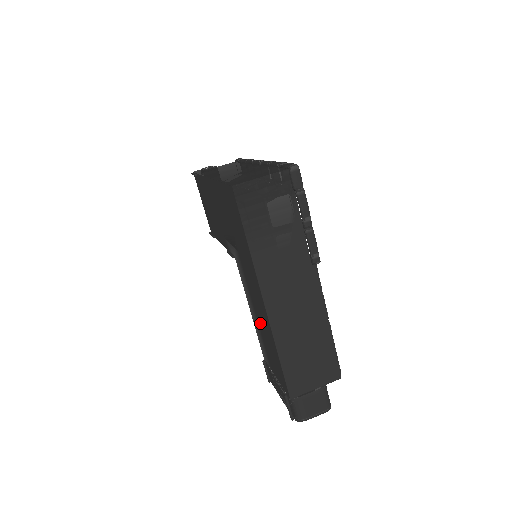
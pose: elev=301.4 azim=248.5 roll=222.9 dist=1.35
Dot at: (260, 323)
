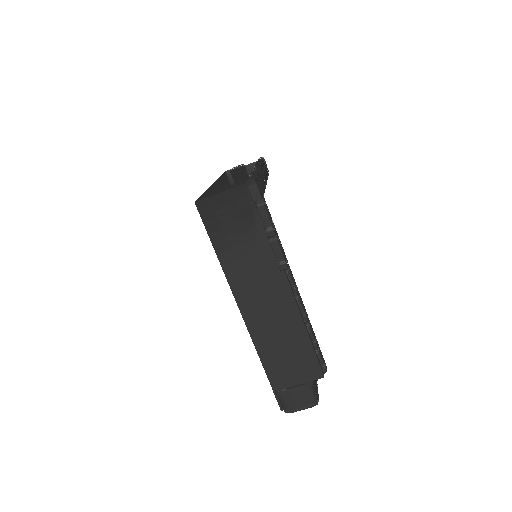
Dot at: occluded
